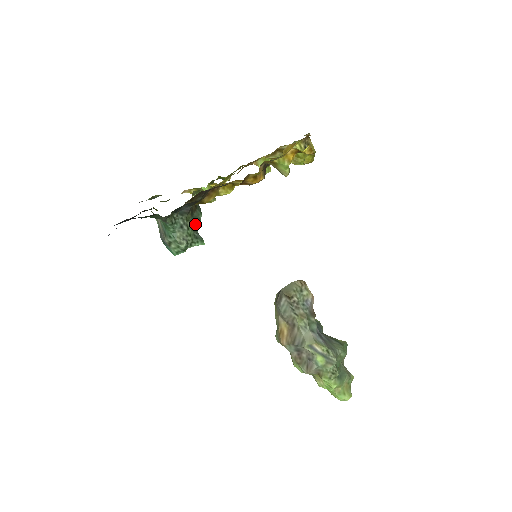
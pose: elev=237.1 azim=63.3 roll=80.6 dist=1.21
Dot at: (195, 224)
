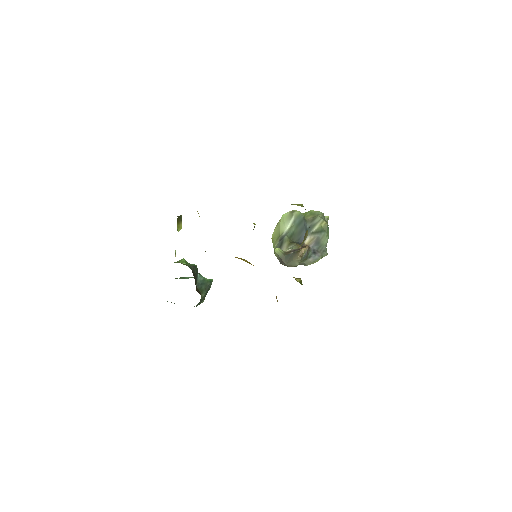
Dot at: (197, 277)
